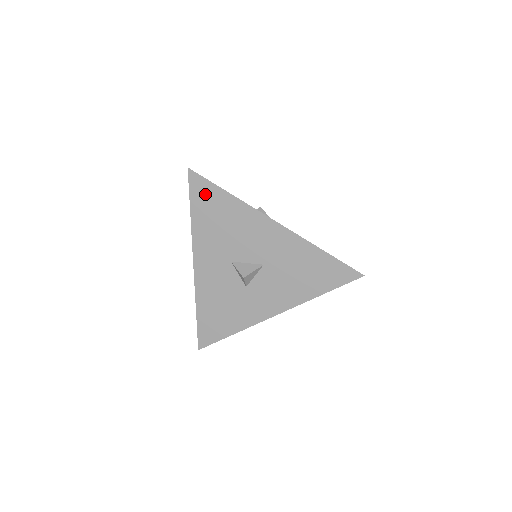
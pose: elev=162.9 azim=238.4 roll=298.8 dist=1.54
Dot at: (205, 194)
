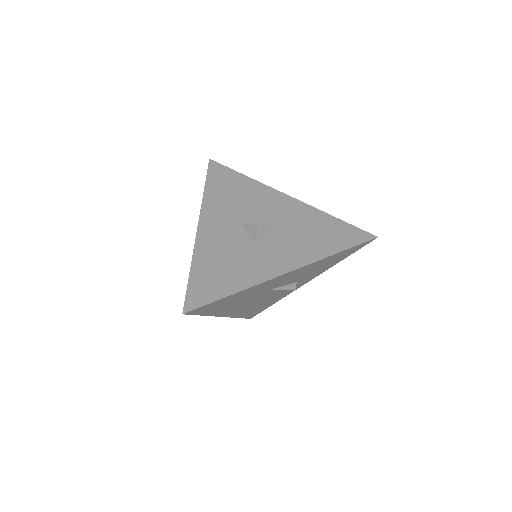
Dot at: (222, 175)
